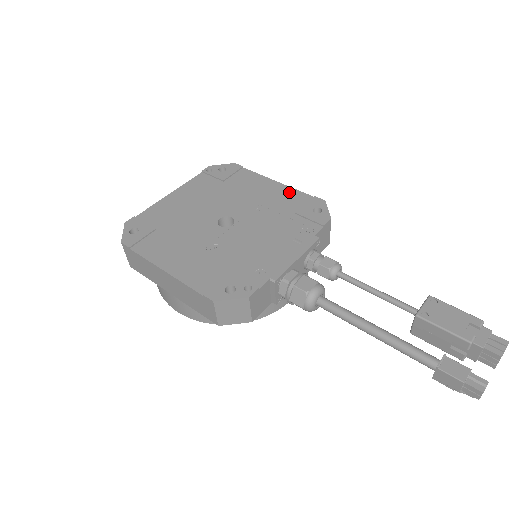
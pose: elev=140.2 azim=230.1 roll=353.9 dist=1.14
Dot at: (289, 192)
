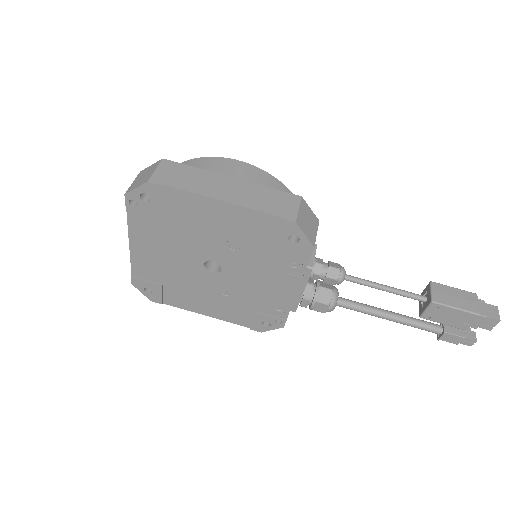
Dot at: (247, 216)
